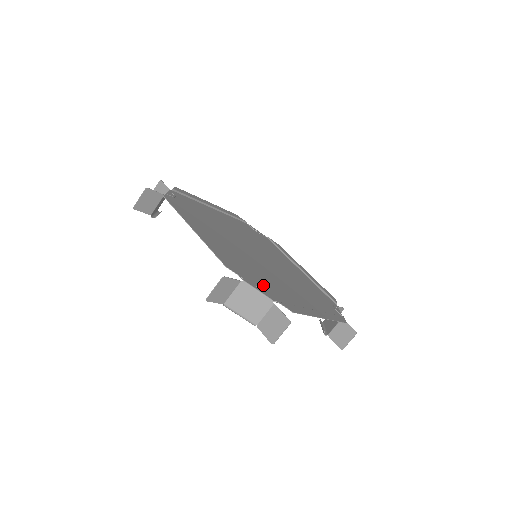
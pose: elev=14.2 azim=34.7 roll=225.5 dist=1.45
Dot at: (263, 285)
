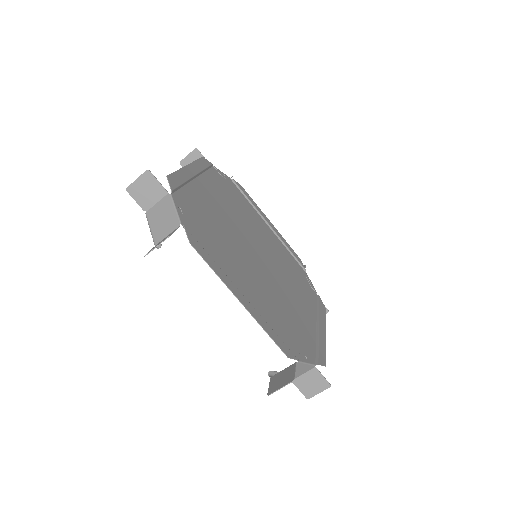
Dot at: (299, 339)
